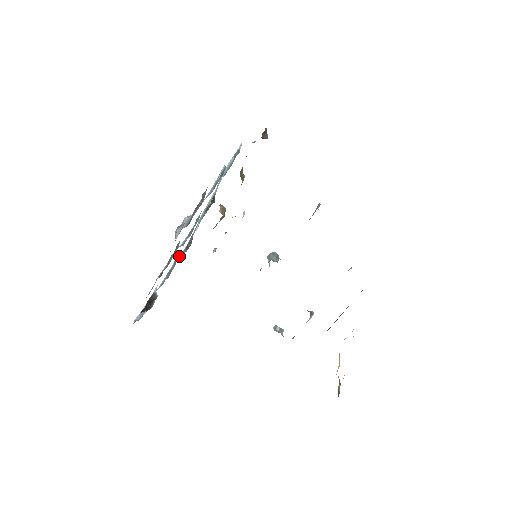
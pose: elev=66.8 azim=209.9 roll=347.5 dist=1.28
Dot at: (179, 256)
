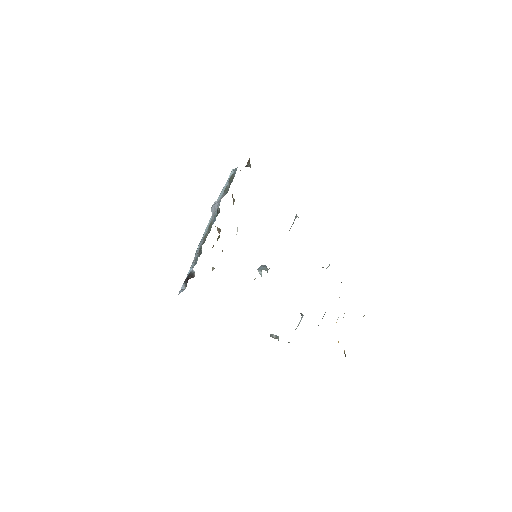
Dot at: occluded
